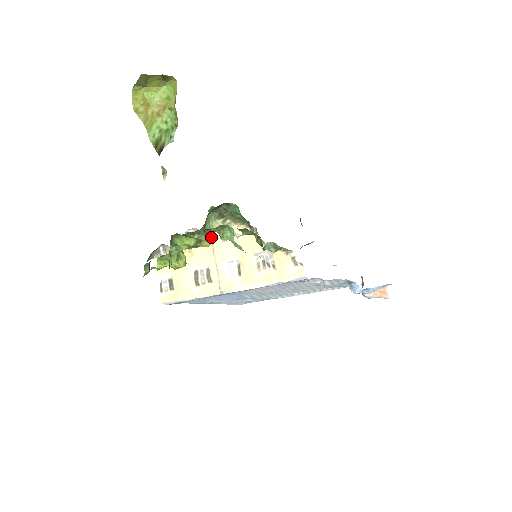
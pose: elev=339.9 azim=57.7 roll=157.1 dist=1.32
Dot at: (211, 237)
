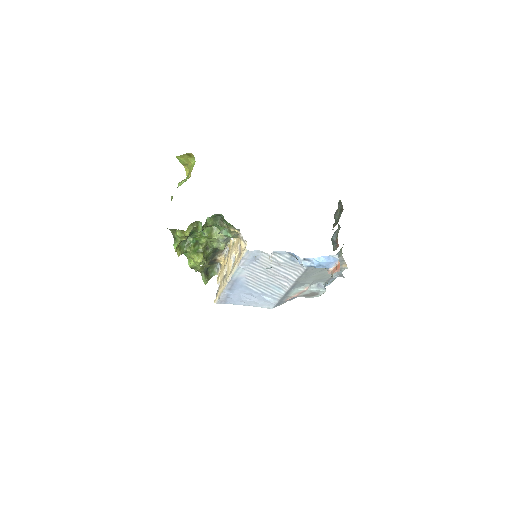
Dot at: (230, 247)
